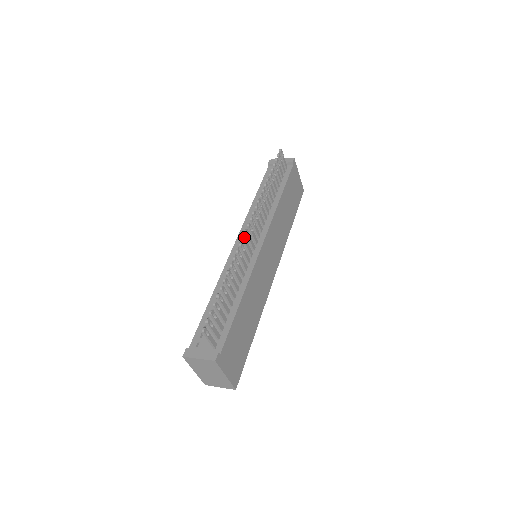
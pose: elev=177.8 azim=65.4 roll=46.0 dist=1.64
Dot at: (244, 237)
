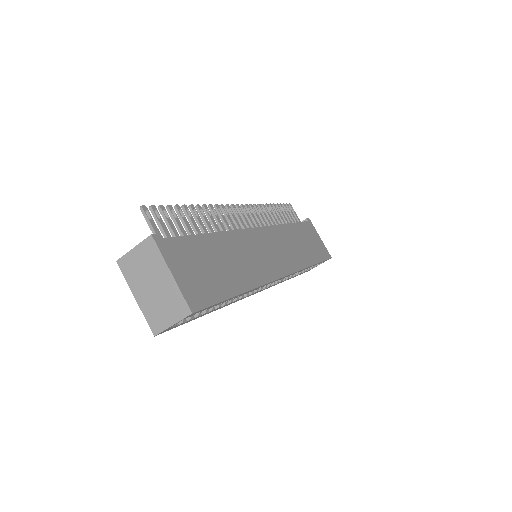
Dot at: (228, 205)
